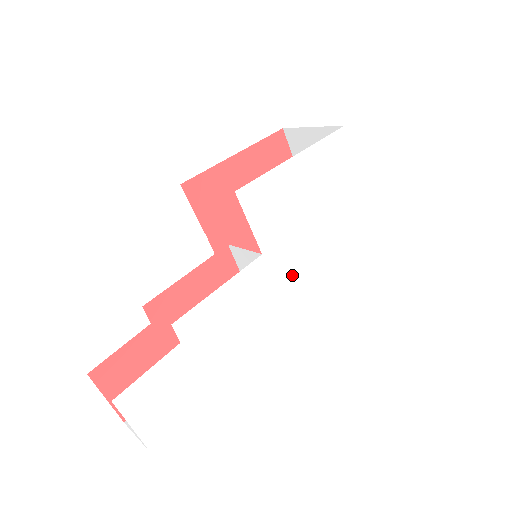
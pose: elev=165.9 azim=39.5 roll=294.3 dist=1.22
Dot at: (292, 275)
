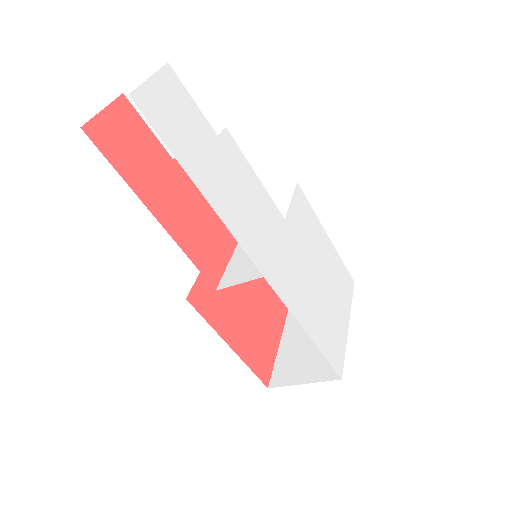
Dot at: (287, 264)
